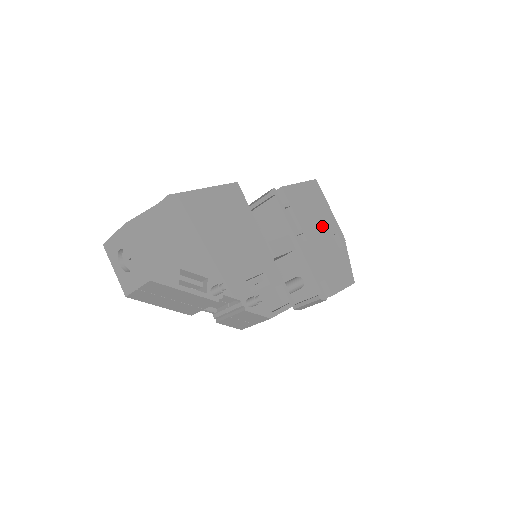
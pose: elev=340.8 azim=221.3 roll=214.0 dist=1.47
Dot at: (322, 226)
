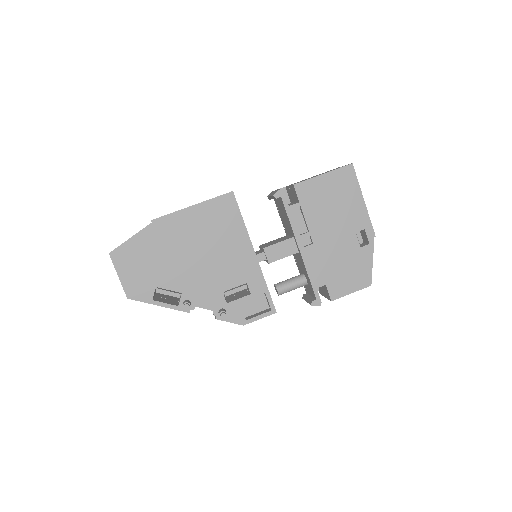
Dot at: (342, 224)
